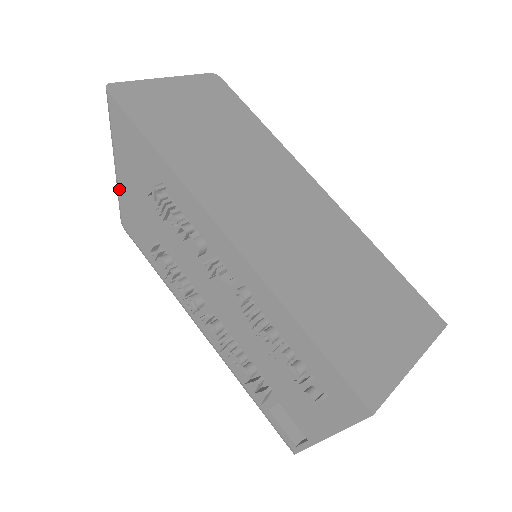
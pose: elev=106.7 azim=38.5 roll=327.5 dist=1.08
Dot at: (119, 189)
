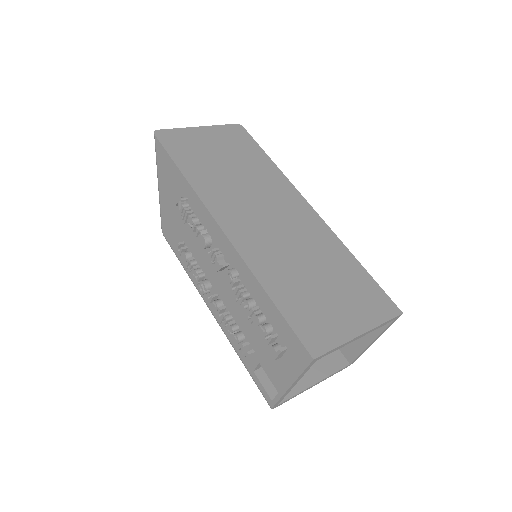
Dot at: (161, 205)
